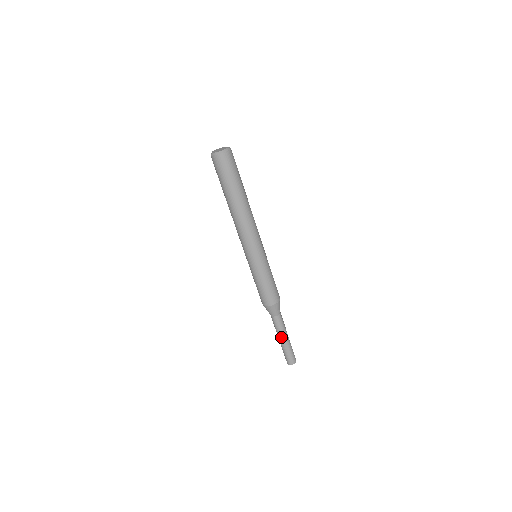
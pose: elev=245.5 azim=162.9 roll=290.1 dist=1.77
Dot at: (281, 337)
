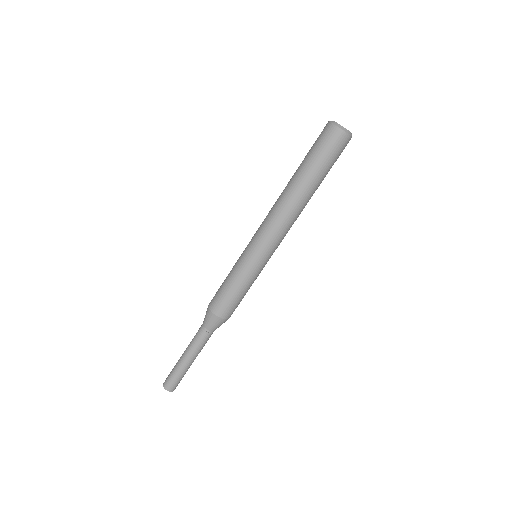
Dot at: (192, 356)
